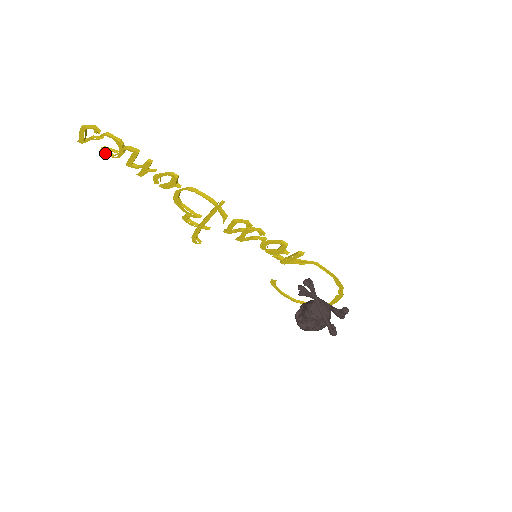
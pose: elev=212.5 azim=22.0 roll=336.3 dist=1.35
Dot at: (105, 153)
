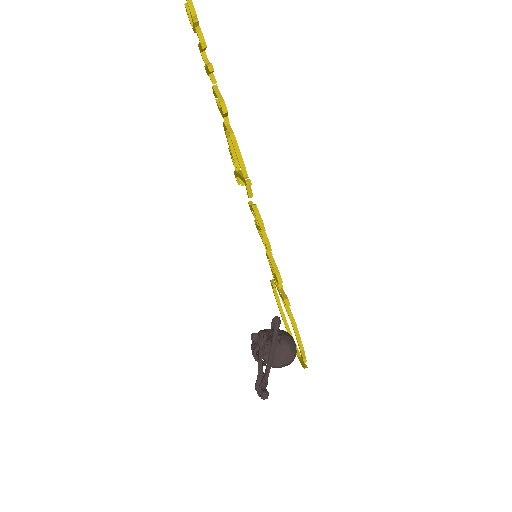
Dot at: (187, 13)
